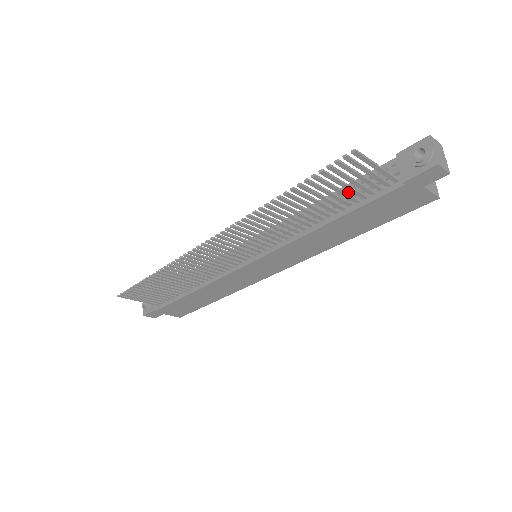
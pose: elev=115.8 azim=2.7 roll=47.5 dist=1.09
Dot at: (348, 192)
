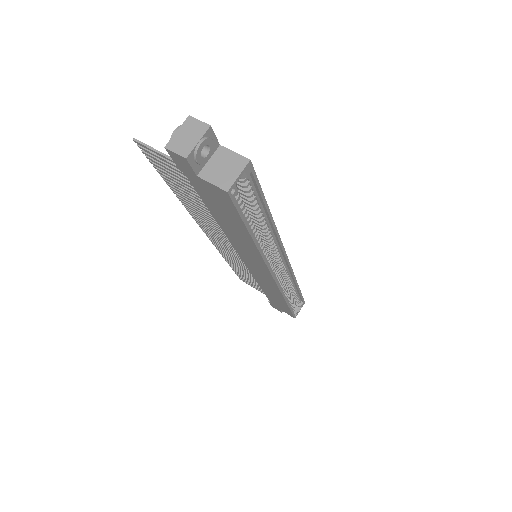
Dot at: occluded
